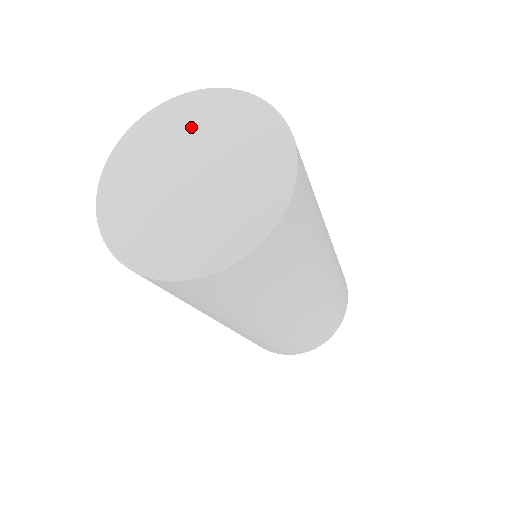
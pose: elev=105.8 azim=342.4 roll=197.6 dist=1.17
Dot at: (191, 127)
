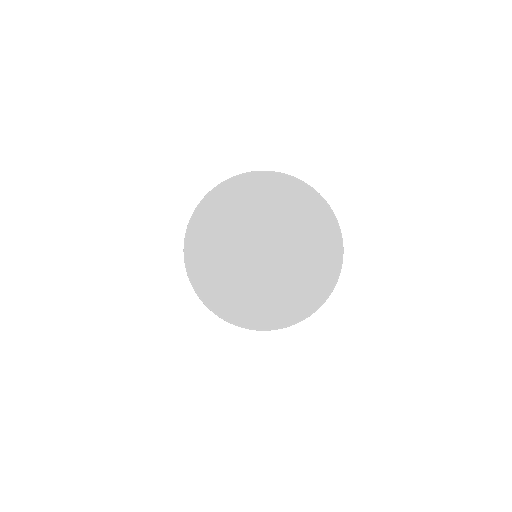
Dot at: (241, 213)
